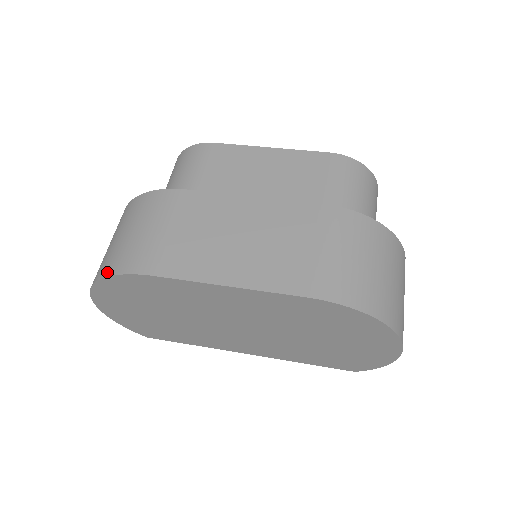
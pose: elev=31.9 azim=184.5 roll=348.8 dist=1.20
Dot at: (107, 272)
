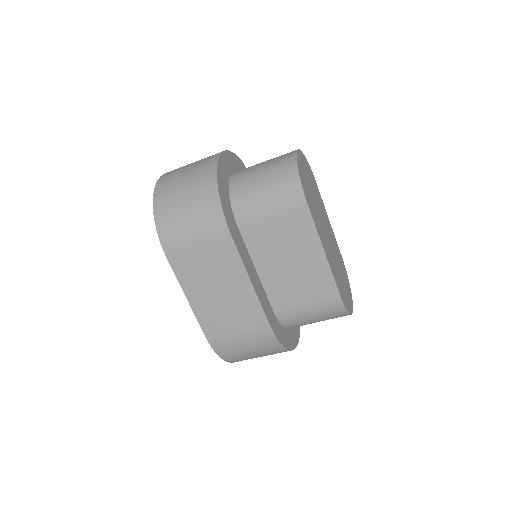
Dot at: (157, 216)
